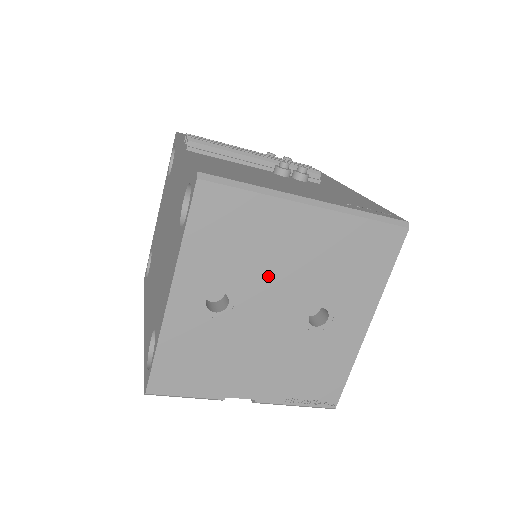
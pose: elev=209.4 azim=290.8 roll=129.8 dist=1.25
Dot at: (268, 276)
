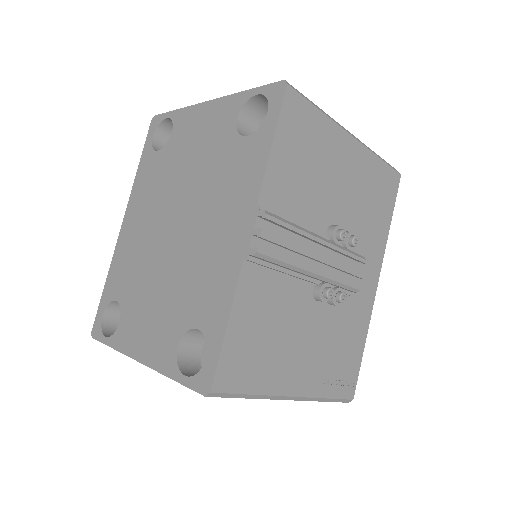
Dot at: occluded
